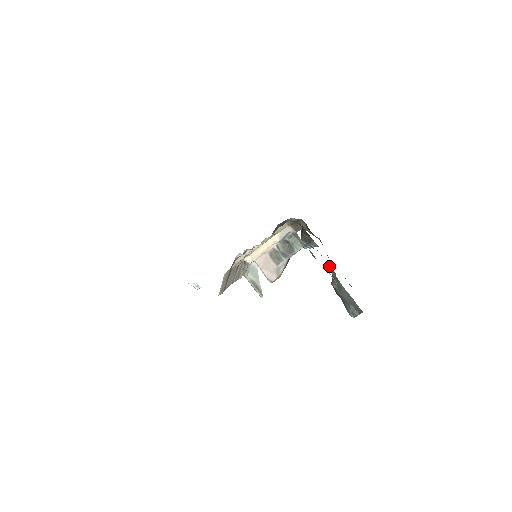
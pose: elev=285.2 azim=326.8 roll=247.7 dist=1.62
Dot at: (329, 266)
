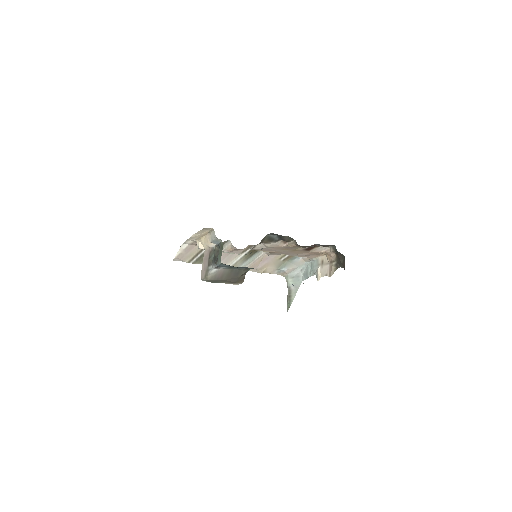
Dot at: occluded
